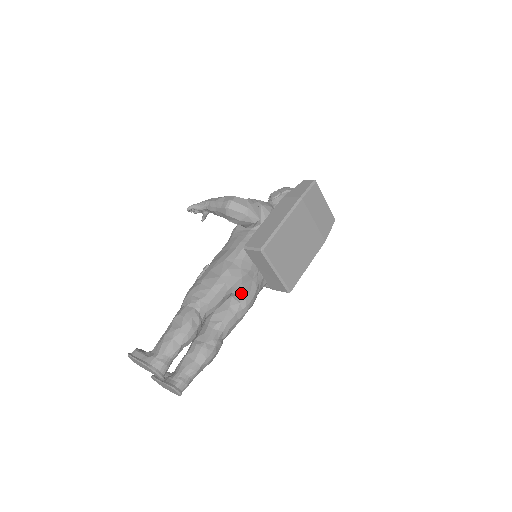
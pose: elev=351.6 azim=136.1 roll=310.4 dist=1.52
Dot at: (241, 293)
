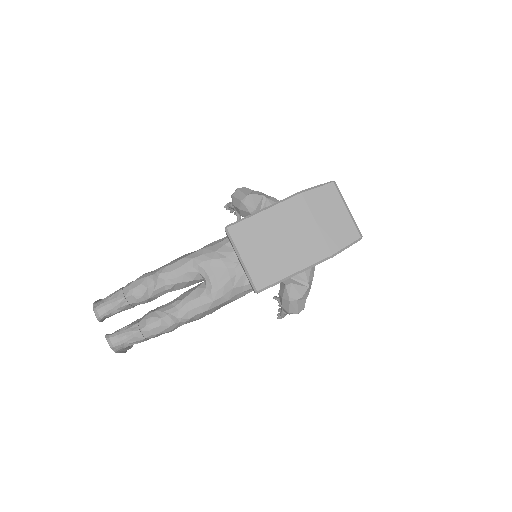
Dot at: (208, 276)
